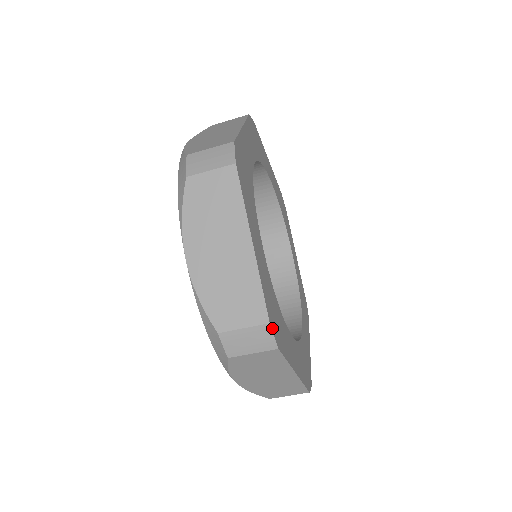
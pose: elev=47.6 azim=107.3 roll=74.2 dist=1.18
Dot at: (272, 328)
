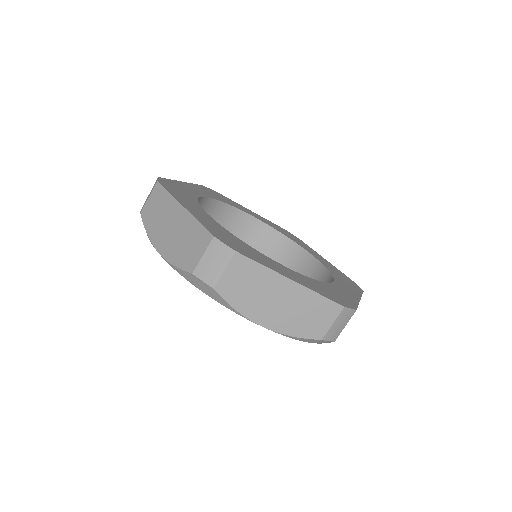
Dot at: (221, 240)
